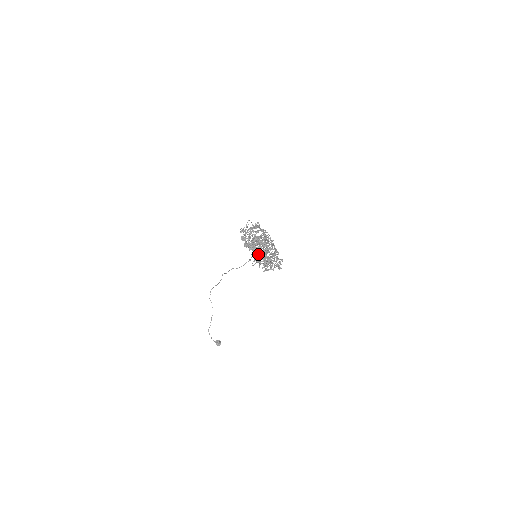
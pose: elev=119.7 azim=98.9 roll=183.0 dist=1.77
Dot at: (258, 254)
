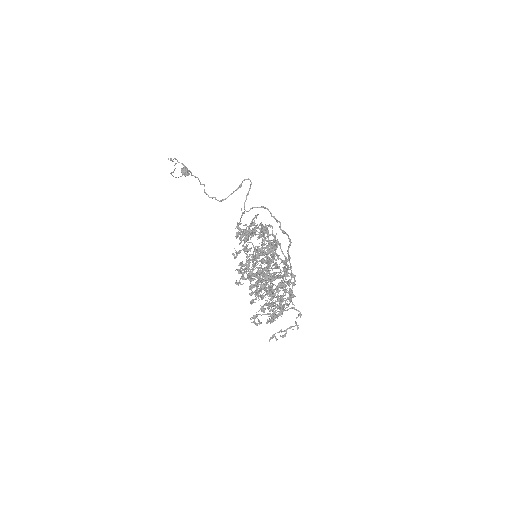
Dot at: occluded
